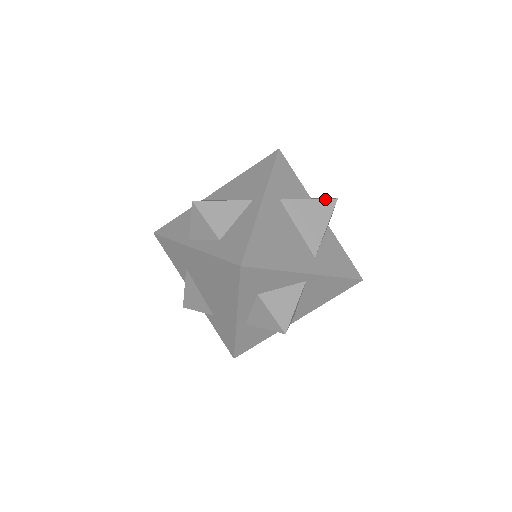
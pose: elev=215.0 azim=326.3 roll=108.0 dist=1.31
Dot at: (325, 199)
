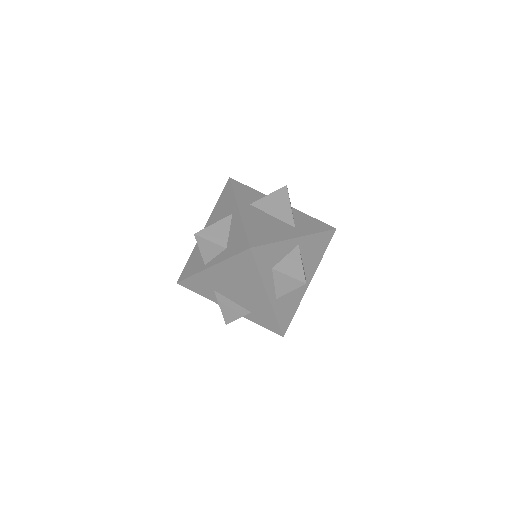
Dot at: (279, 189)
